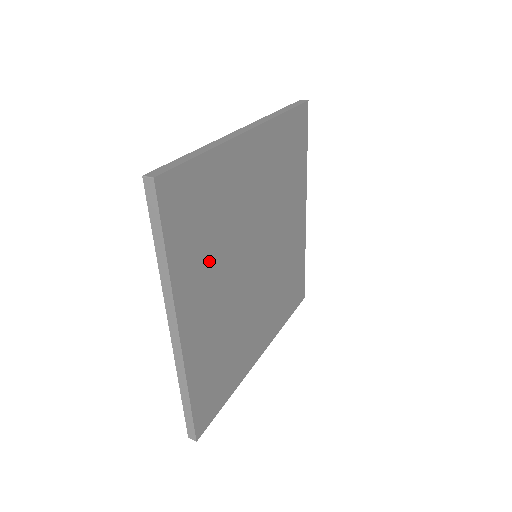
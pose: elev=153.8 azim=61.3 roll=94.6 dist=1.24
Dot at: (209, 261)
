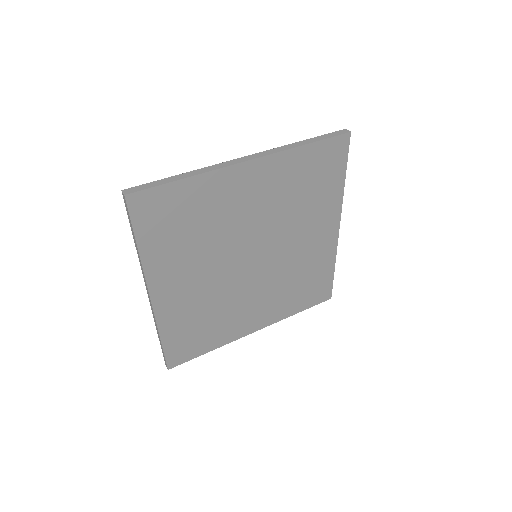
Dot at: (188, 254)
